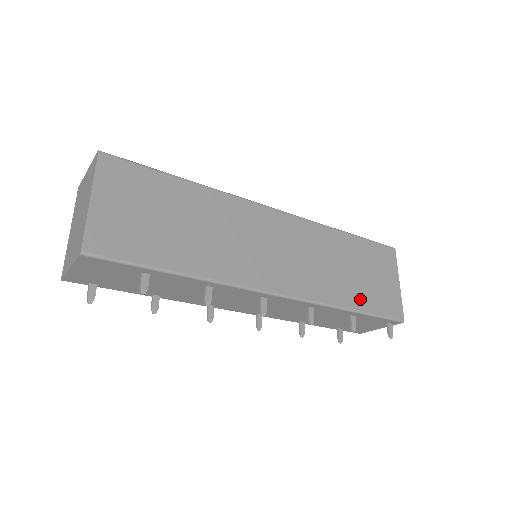
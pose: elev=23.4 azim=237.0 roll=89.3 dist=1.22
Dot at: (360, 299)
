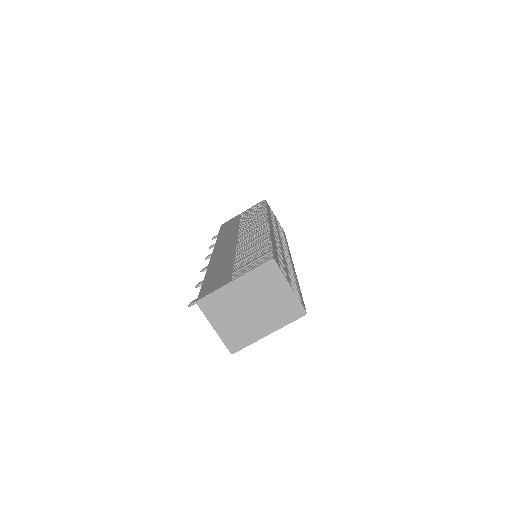
Dot at: occluded
